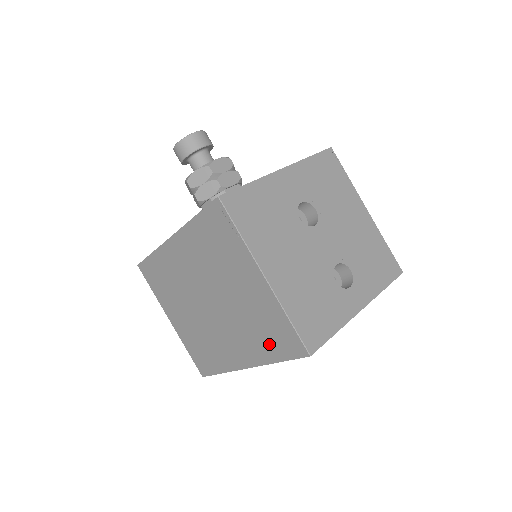
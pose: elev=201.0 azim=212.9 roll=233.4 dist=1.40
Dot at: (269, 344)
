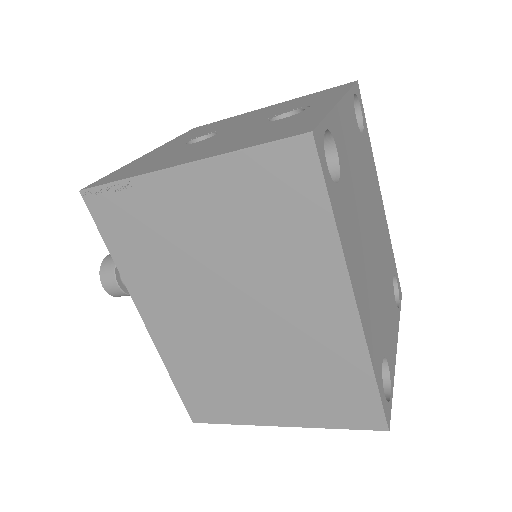
Dot at: (298, 220)
